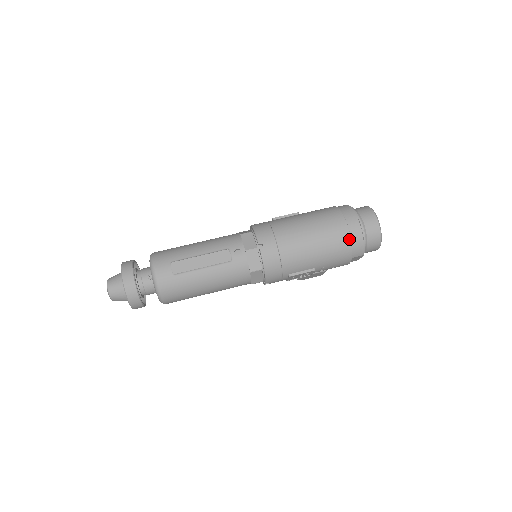
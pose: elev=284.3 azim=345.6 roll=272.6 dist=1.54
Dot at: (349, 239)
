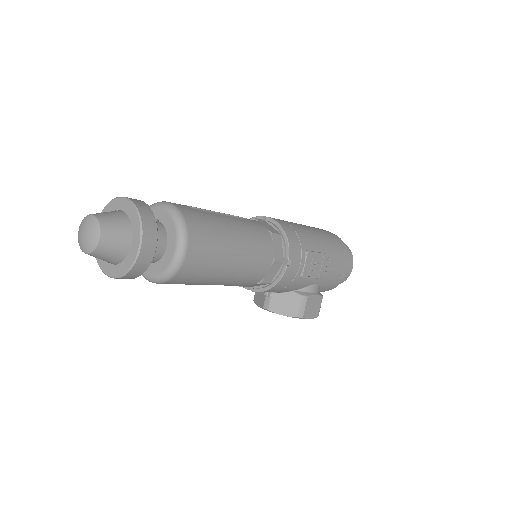
Dot at: (332, 234)
